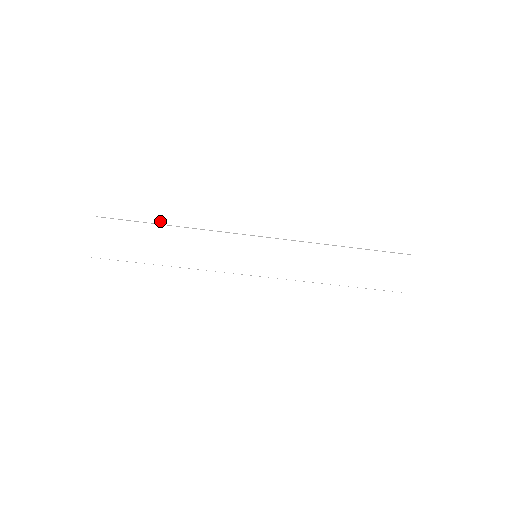
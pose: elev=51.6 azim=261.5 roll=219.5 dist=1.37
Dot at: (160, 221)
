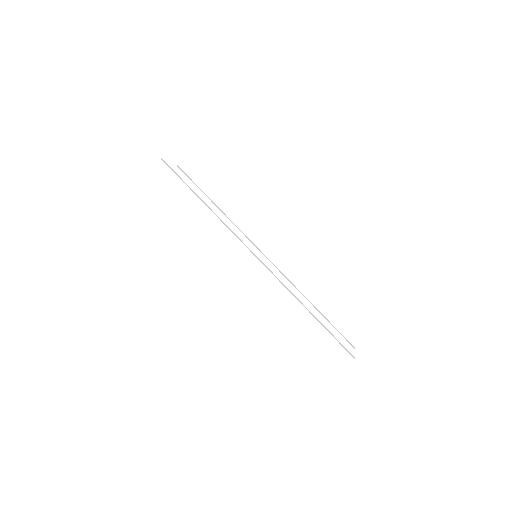
Dot at: (209, 198)
